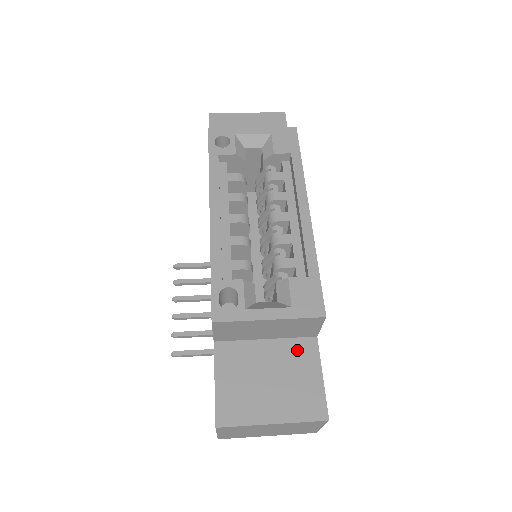
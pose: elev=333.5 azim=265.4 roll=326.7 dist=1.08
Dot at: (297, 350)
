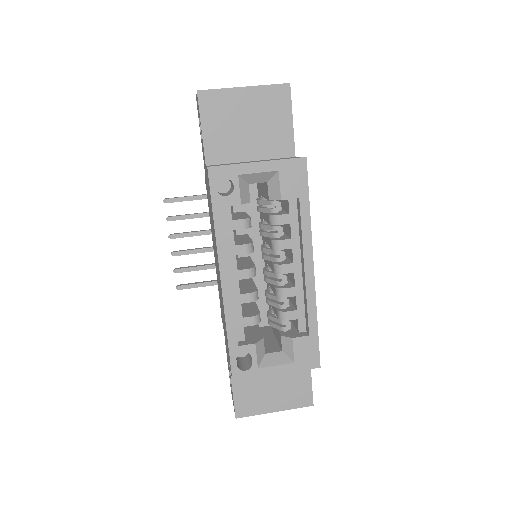
Dot at: occluded
